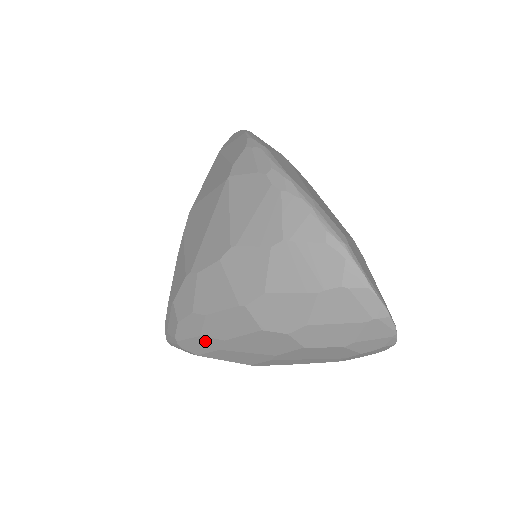
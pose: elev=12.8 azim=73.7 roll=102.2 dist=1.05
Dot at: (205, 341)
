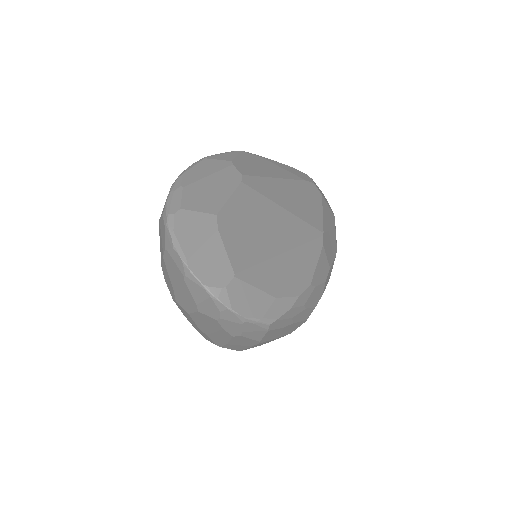
Dot at: occluded
